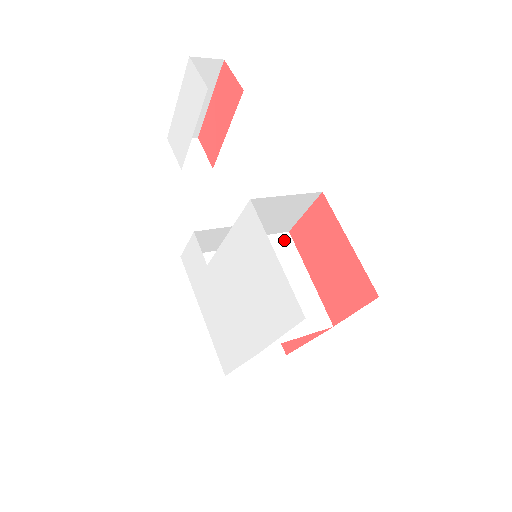
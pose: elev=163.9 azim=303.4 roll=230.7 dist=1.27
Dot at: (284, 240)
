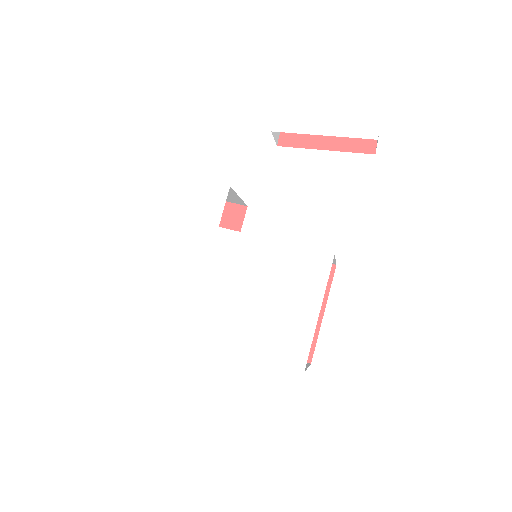
Dot at: occluded
